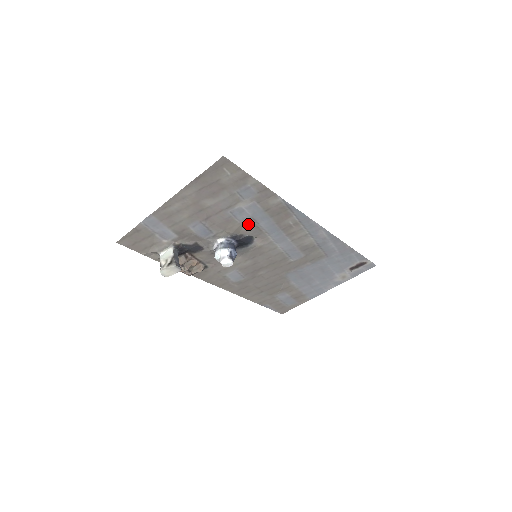
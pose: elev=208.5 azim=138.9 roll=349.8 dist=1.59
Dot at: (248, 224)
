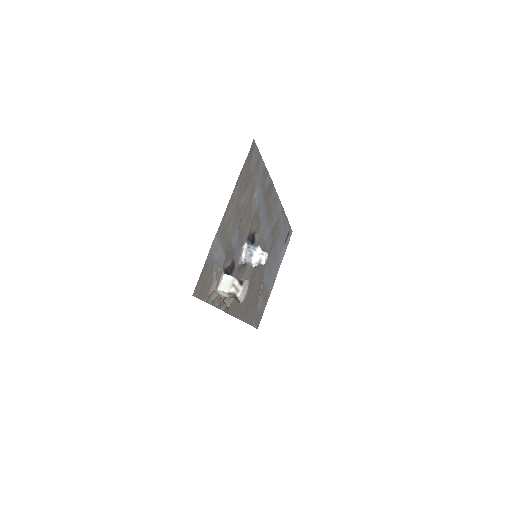
Dot at: (255, 217)
